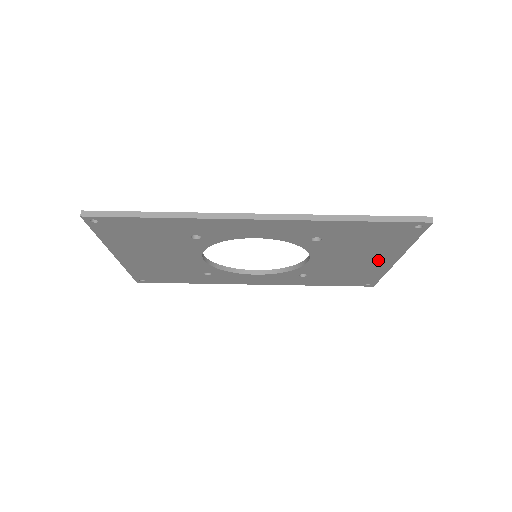
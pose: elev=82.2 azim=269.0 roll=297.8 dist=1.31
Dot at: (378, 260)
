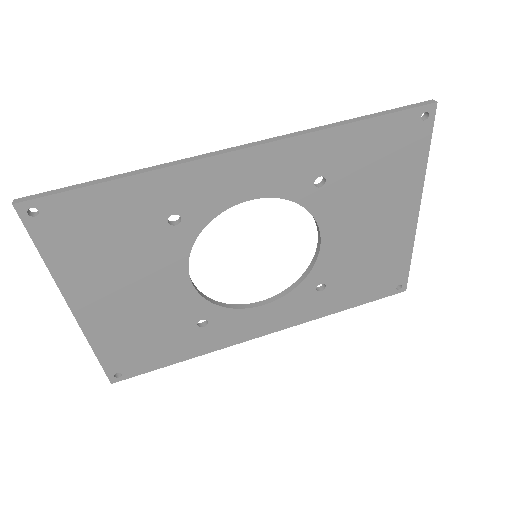
Dot at: (398, 217)
